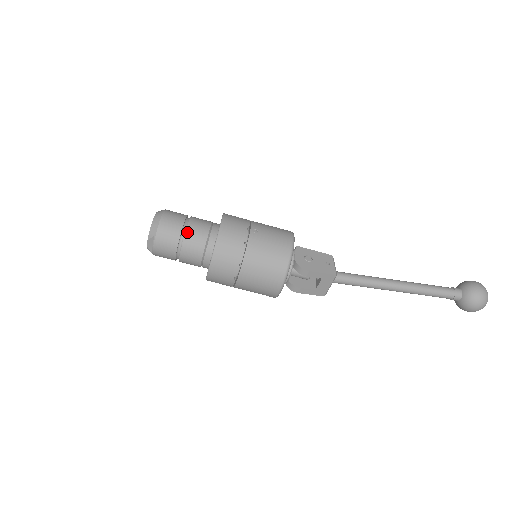
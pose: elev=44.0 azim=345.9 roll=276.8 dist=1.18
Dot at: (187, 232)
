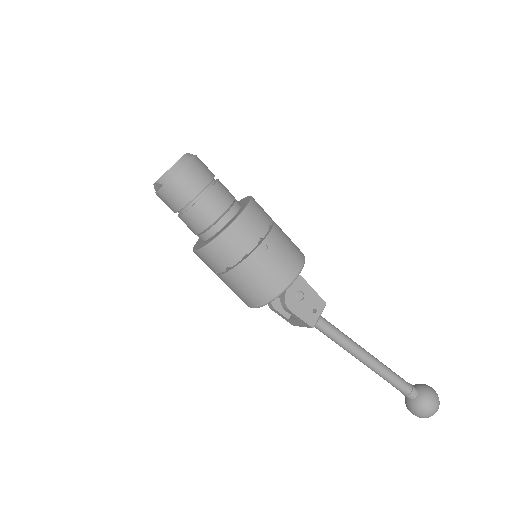
Dot at: (198, 203)
